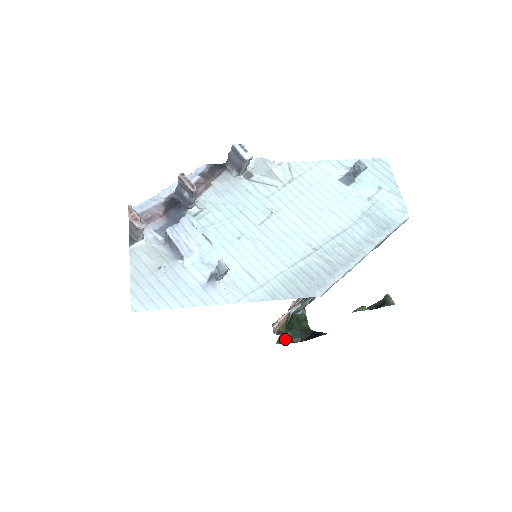
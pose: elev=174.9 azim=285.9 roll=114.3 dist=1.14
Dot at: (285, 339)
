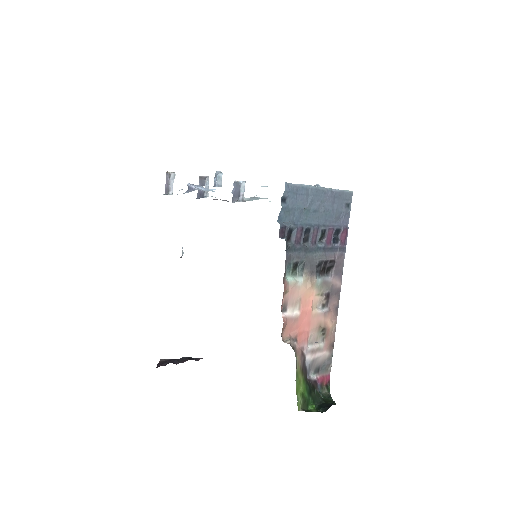
Dot at: (310, 409)
